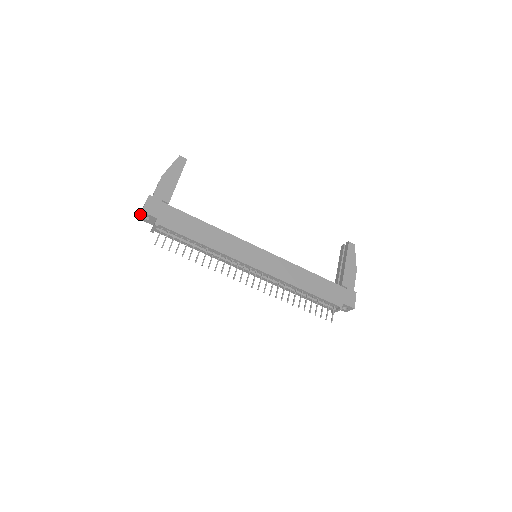
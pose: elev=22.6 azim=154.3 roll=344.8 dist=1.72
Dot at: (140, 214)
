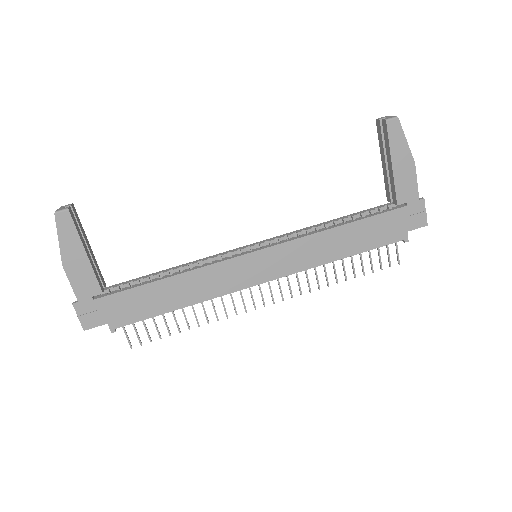
Dot at: occluded
